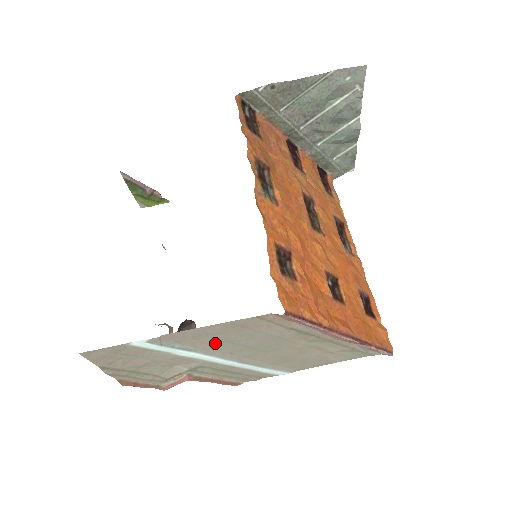
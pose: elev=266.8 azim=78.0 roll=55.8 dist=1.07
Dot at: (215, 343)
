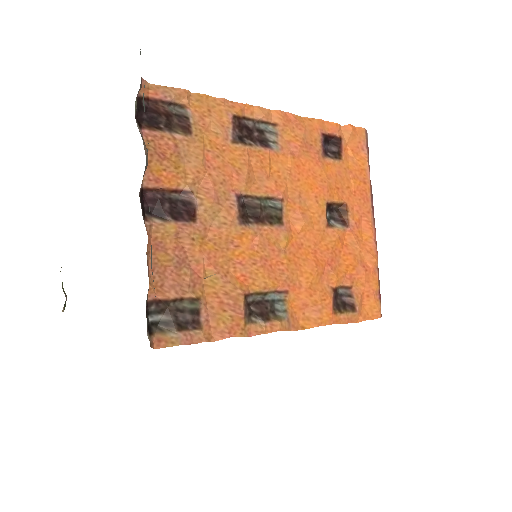
Dot at: occluded
